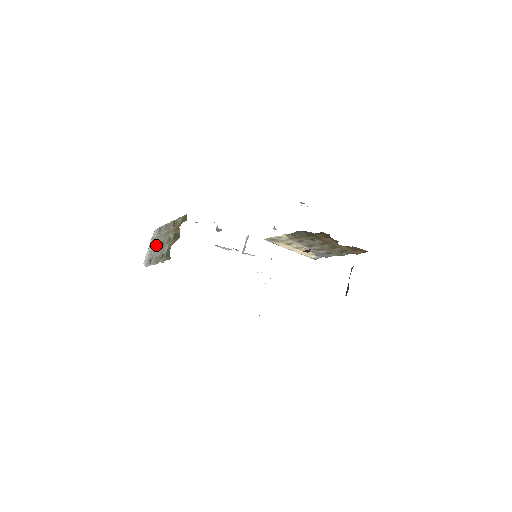
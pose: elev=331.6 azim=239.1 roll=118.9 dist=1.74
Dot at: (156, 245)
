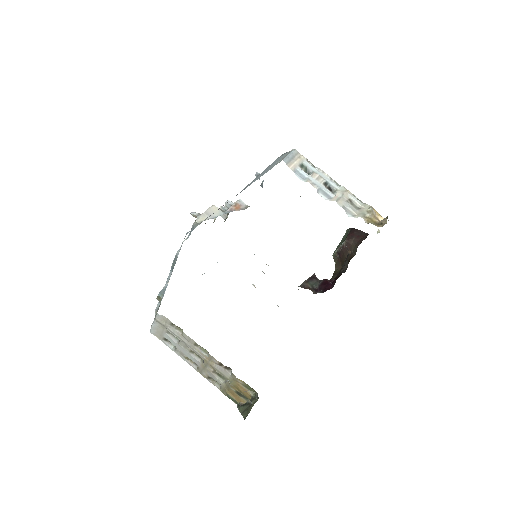
Dot at: (173, 335)
